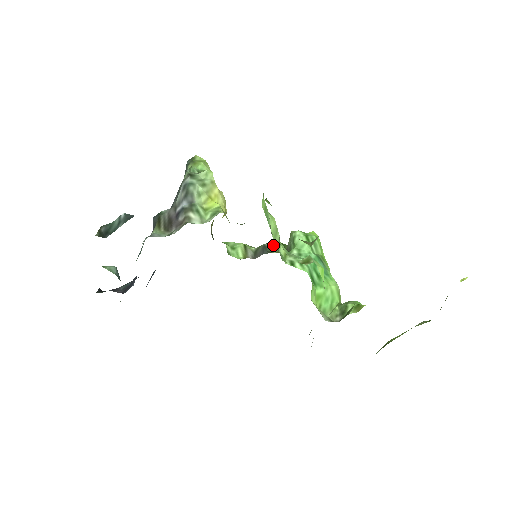
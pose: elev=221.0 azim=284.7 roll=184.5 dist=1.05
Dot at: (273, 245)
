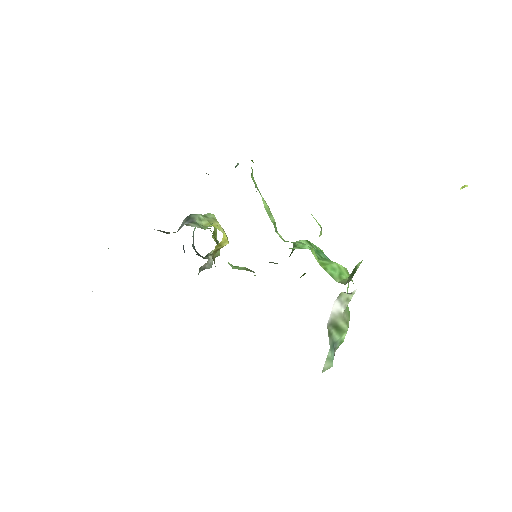
Dot at: (276, 263)
